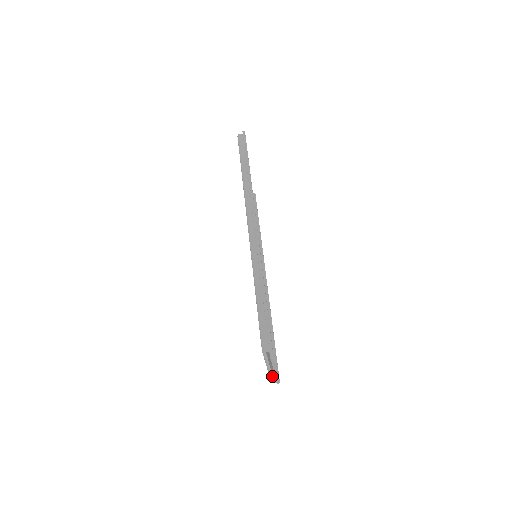
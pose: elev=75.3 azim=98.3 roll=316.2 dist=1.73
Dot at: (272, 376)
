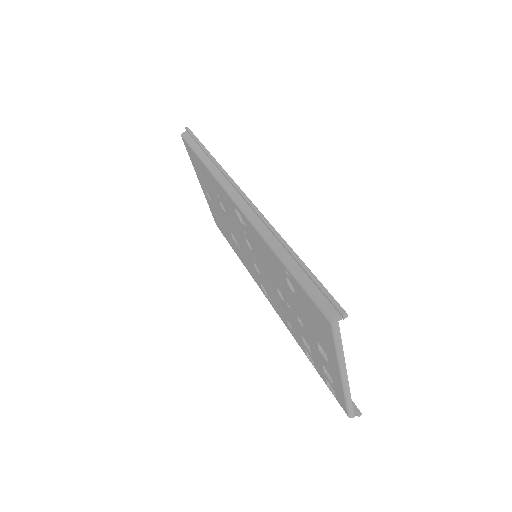
Dot at: (350, 397)
